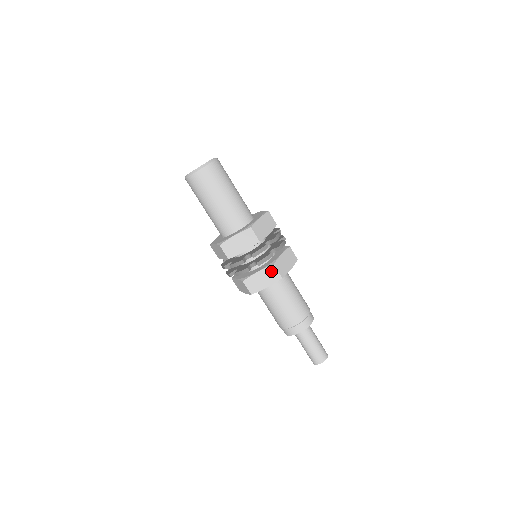
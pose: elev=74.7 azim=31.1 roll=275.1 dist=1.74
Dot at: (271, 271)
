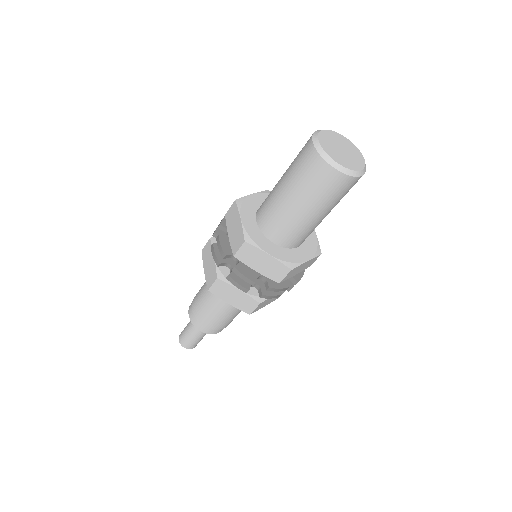
Dot at: (282, 292)
